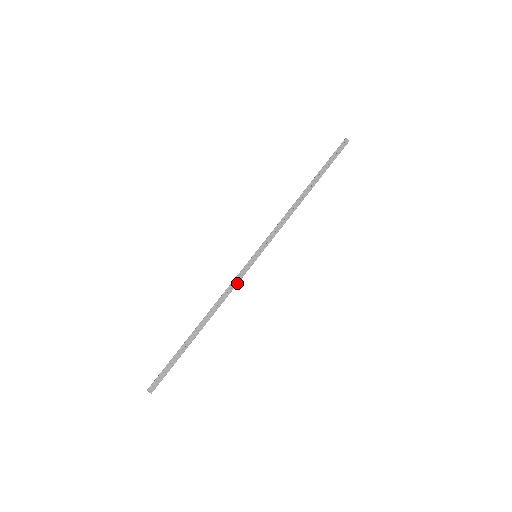
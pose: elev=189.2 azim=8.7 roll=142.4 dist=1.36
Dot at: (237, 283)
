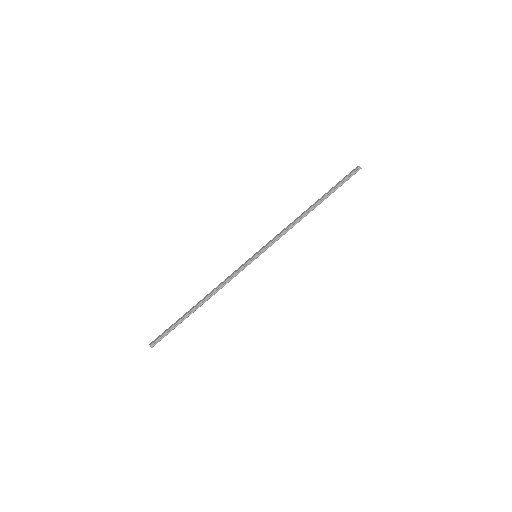
Dot at: (234, 274)
